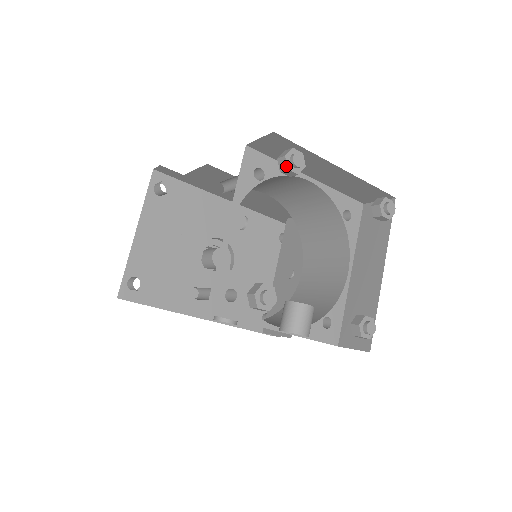
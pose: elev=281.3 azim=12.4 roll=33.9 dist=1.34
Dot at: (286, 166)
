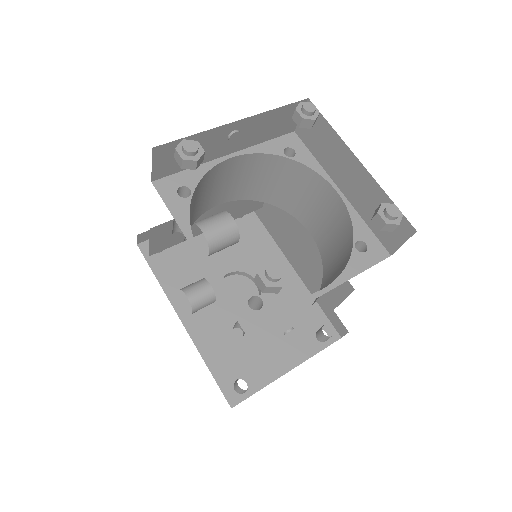
Dot at: (296, 108)
